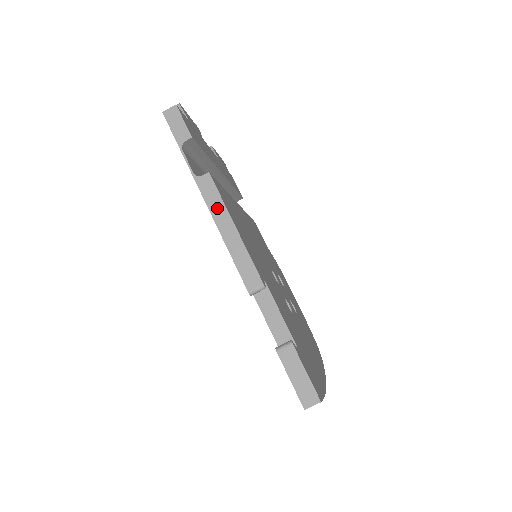
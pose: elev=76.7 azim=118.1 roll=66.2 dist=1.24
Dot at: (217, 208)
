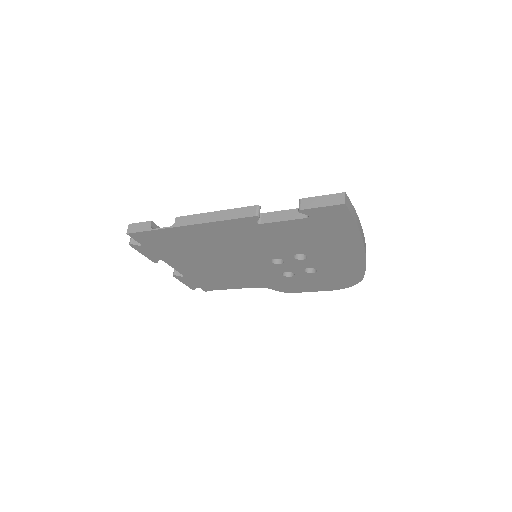
Dot at: (198, 219)
